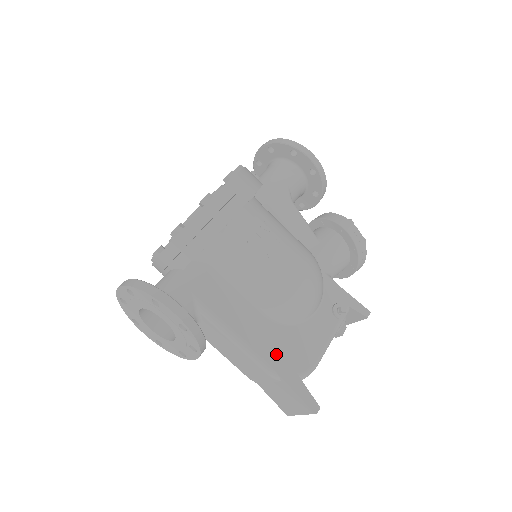
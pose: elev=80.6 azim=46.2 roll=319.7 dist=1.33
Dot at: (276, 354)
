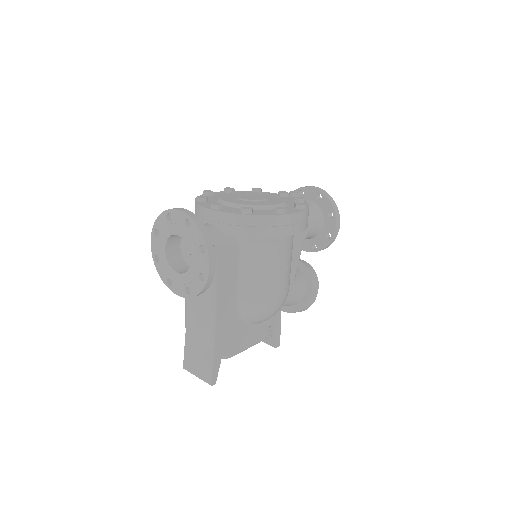
Dot at: (223, 333)
